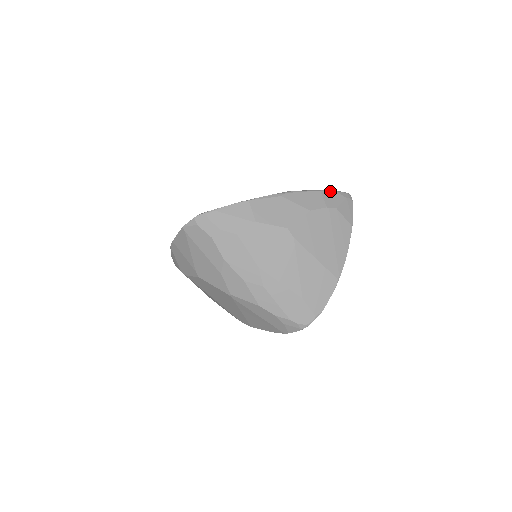
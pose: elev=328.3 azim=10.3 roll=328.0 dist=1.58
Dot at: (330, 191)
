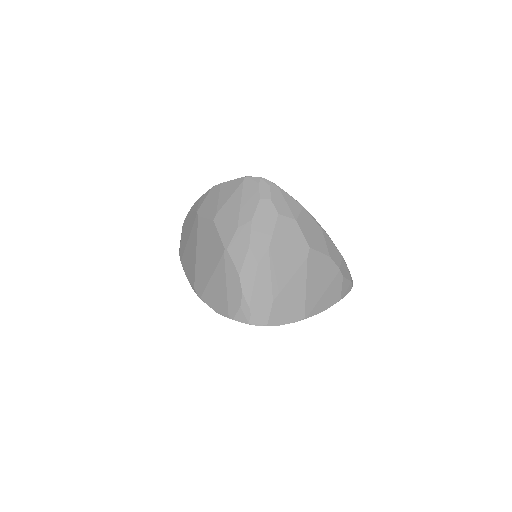
Dot at: occluded
